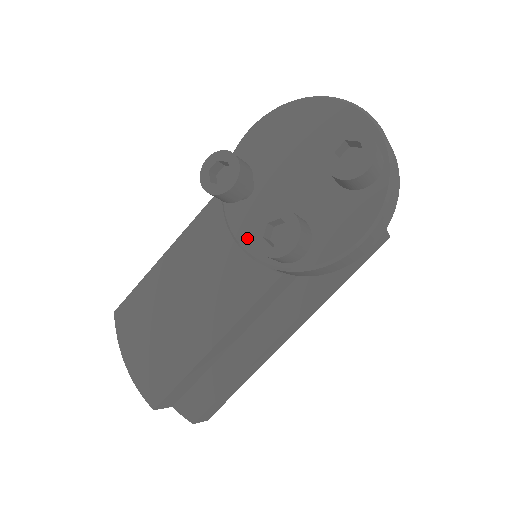
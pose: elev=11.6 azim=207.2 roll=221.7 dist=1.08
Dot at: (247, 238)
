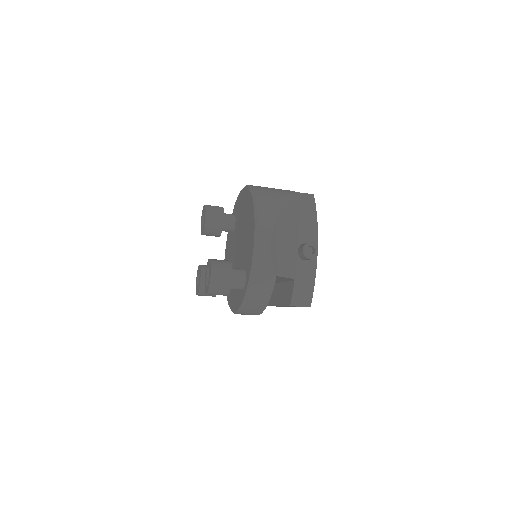
Dot at: (227, 255)
